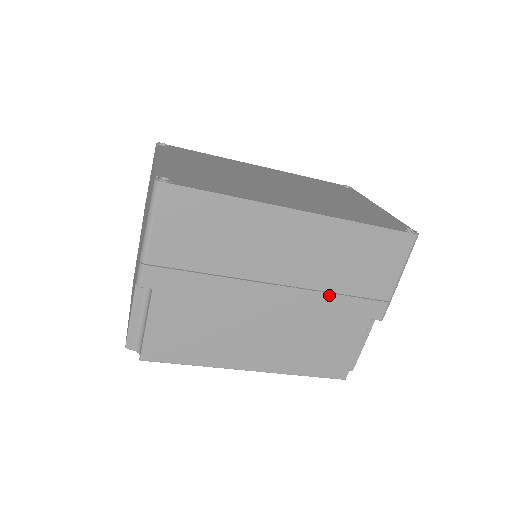
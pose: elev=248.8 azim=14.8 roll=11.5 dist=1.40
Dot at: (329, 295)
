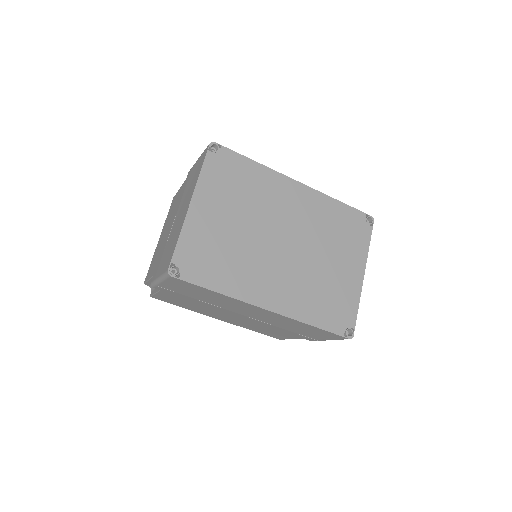
Dot at: (278, 327)
